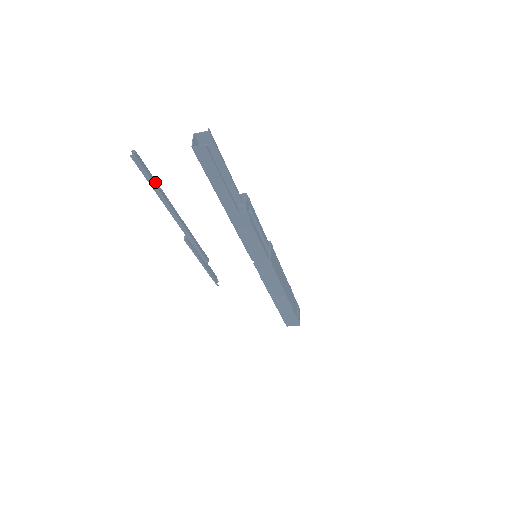
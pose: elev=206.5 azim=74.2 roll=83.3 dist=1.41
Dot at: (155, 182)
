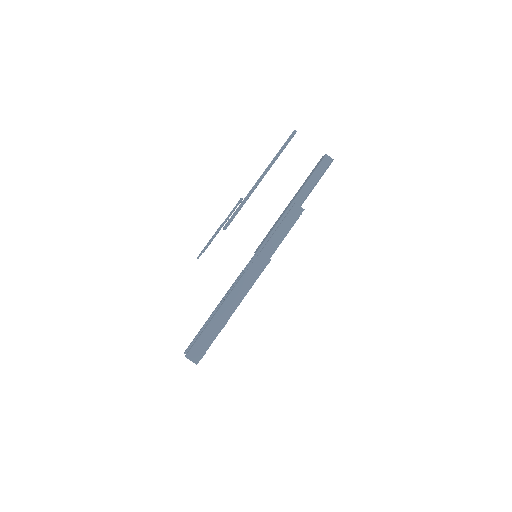
Dot at: occluded
